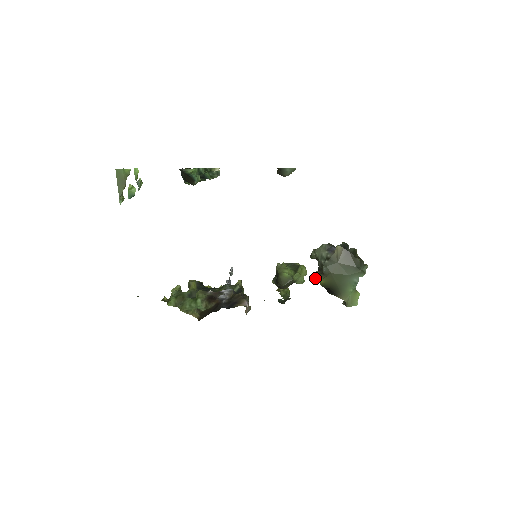
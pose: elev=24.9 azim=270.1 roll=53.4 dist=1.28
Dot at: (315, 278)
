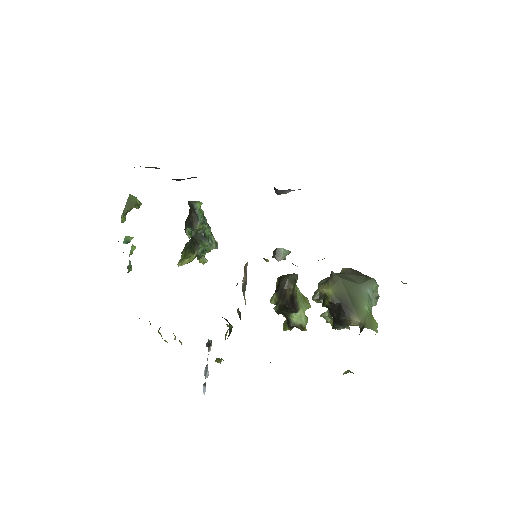
Dot at: (322, 289)
